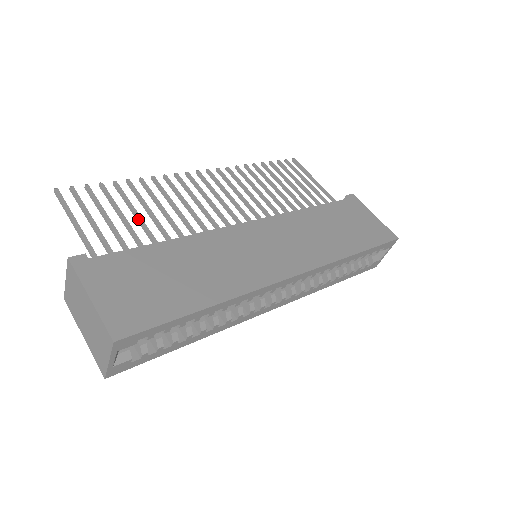
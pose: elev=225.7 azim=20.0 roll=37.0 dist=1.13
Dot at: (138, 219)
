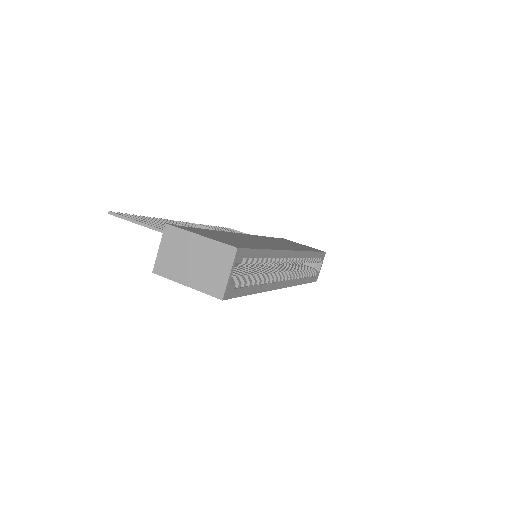
Dot at: occluded
